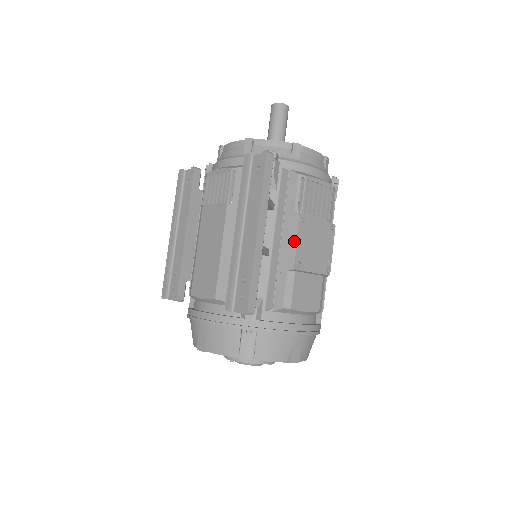
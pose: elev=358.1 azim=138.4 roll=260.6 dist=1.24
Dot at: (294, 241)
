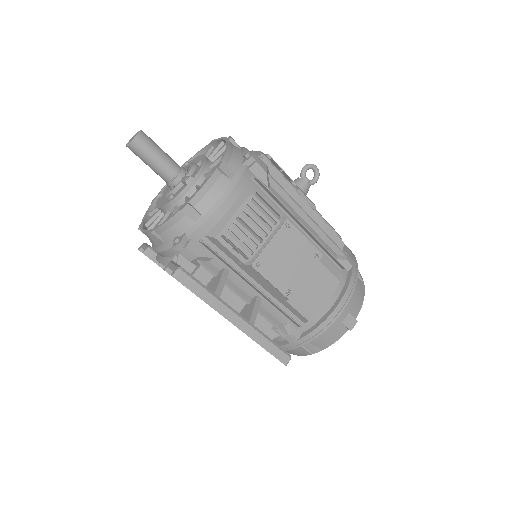
Dot at: (268, 283)
